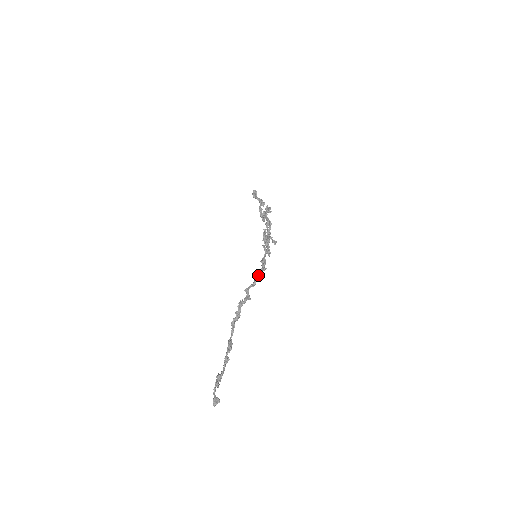
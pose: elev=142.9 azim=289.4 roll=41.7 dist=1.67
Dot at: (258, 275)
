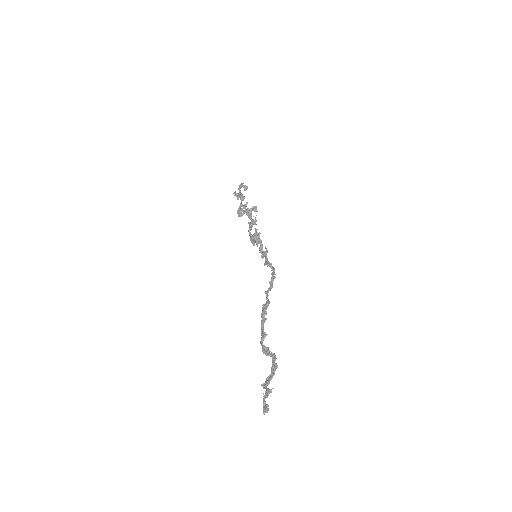
Dot at: (273, 279)
